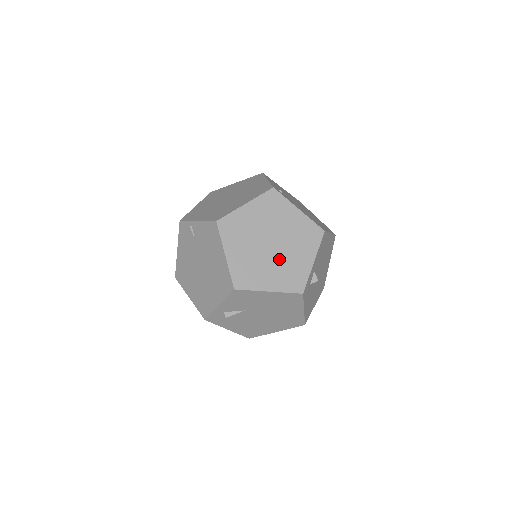
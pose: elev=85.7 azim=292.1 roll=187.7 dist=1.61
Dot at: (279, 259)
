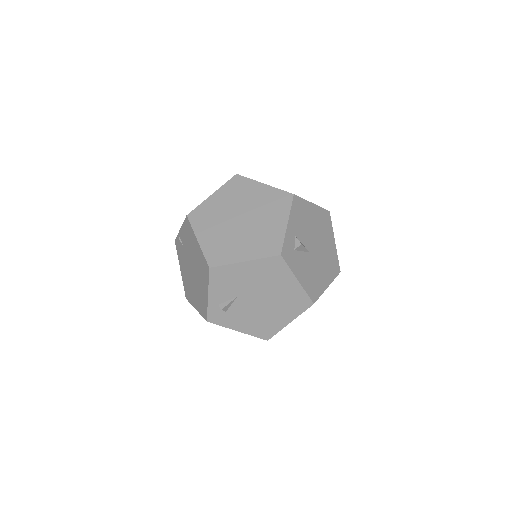
Dot at: (251, 230)
